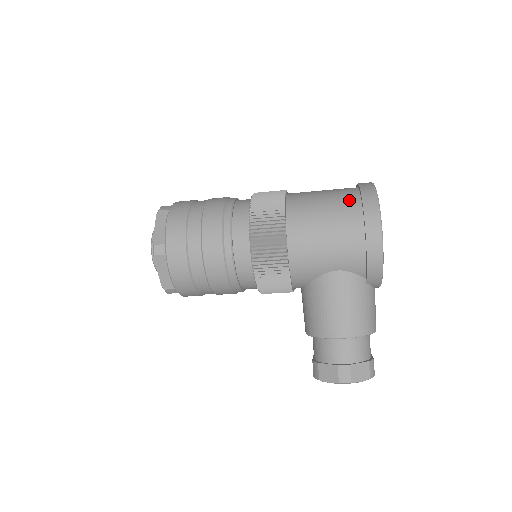
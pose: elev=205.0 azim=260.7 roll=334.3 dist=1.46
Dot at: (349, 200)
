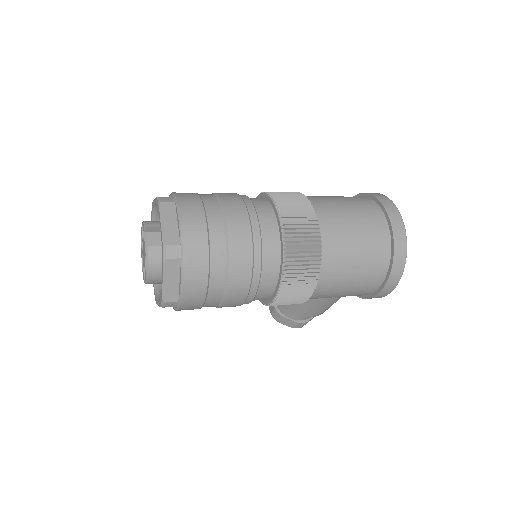
Dot at: (380, 262)
